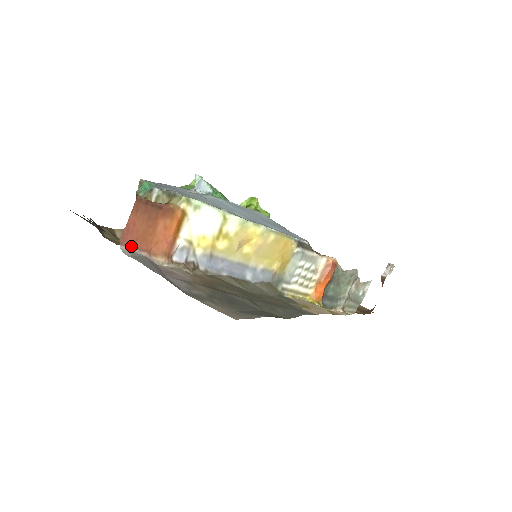
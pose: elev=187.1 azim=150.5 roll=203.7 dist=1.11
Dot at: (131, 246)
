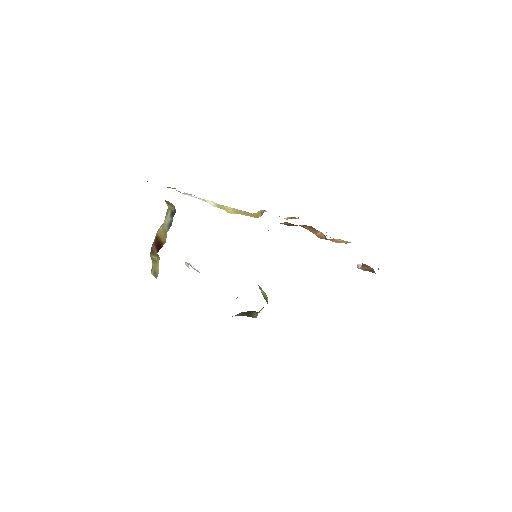
Dot at: occluded
